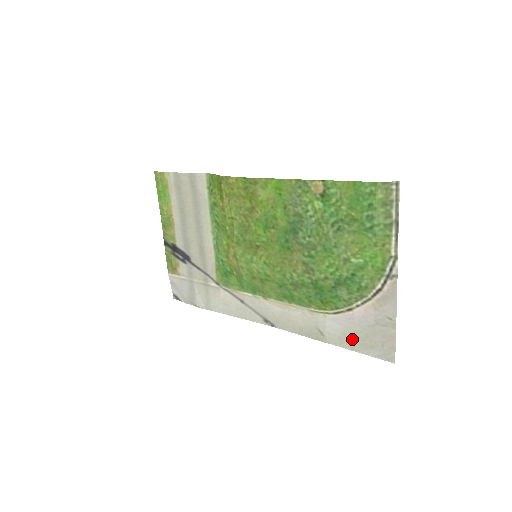
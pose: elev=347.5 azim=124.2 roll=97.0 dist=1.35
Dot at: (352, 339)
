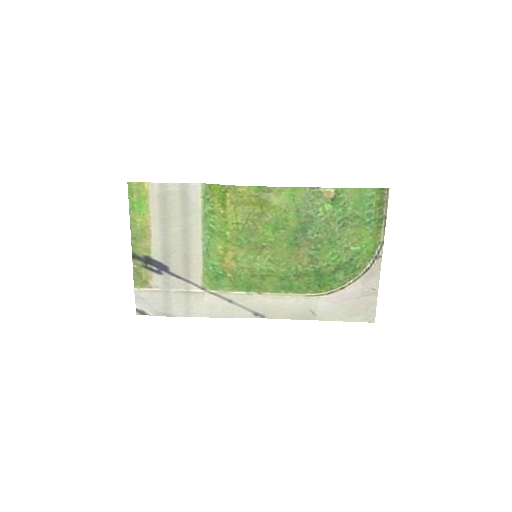
Dot at: (341, 312)
